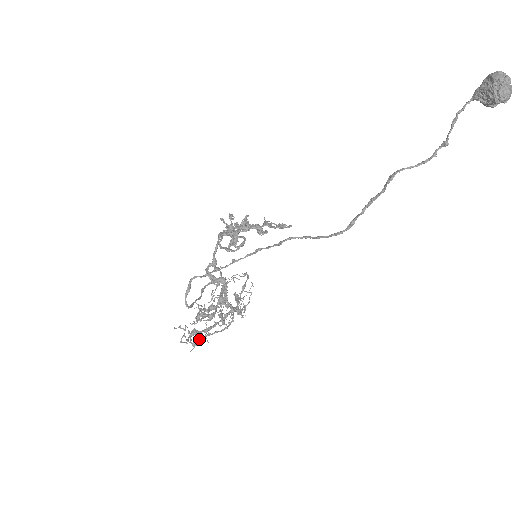
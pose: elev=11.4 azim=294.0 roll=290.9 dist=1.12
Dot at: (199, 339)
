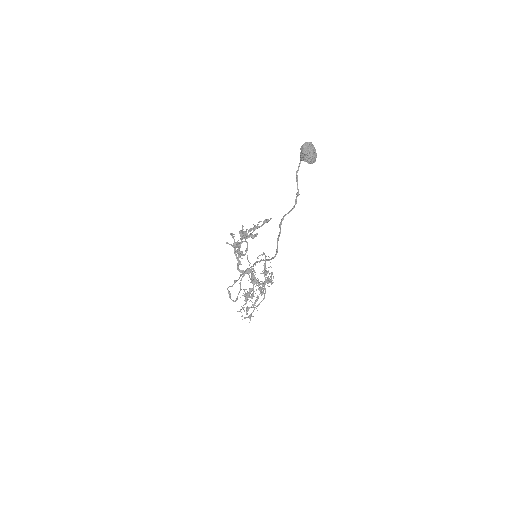
Dot at: (251, 313)
